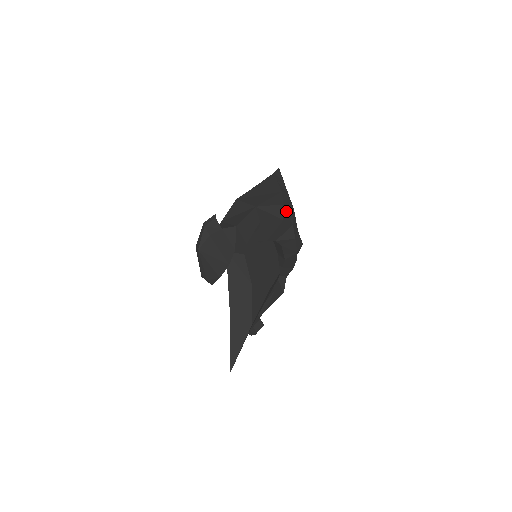
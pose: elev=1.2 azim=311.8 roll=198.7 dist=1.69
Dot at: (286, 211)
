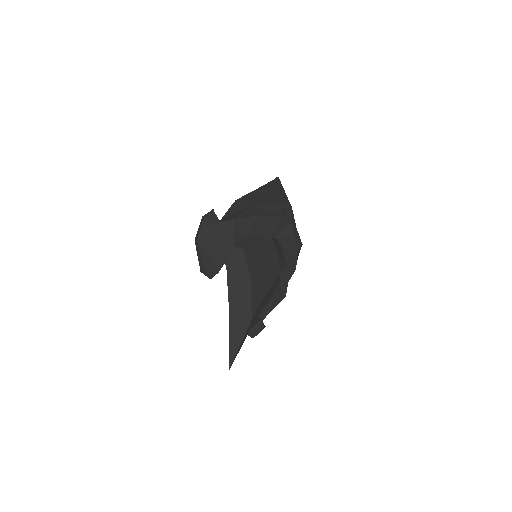
Dot at: (284, 209)
